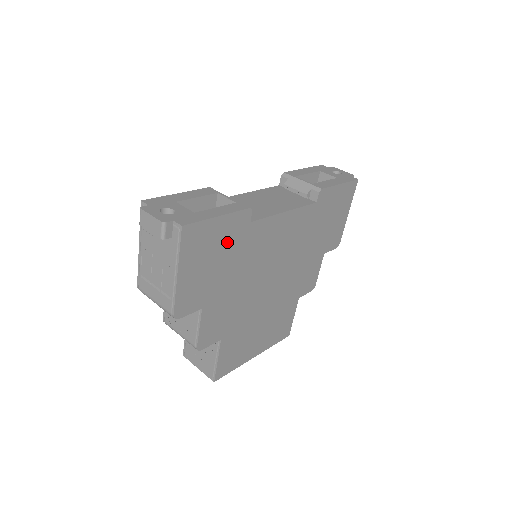
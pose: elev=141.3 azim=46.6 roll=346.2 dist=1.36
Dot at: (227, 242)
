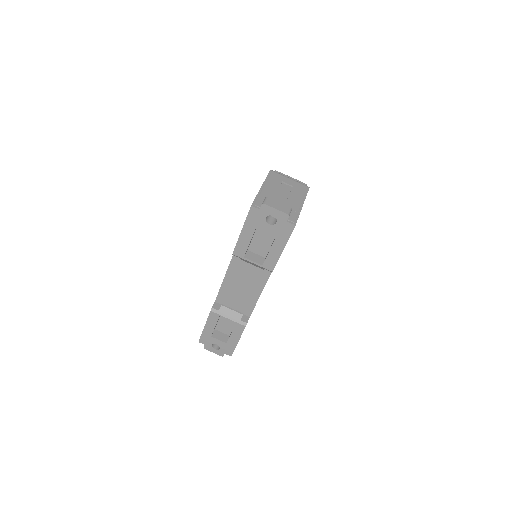
Dot at: occluded
